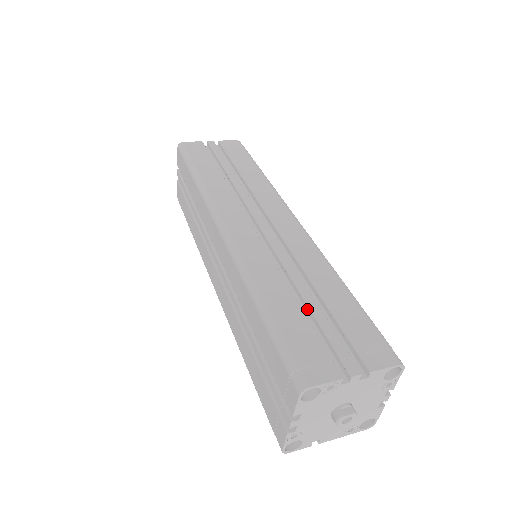
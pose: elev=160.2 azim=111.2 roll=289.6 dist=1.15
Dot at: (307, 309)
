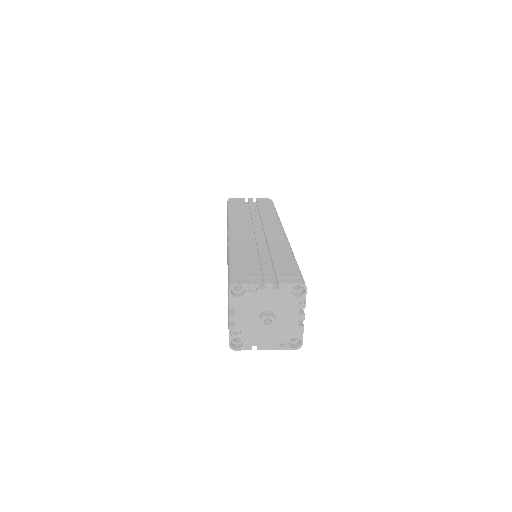
Dot at: occluded
